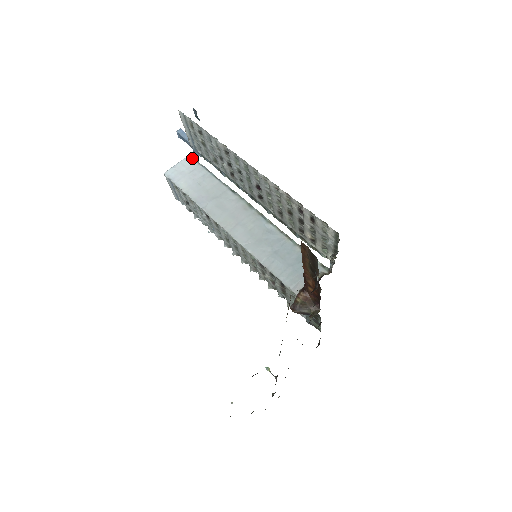
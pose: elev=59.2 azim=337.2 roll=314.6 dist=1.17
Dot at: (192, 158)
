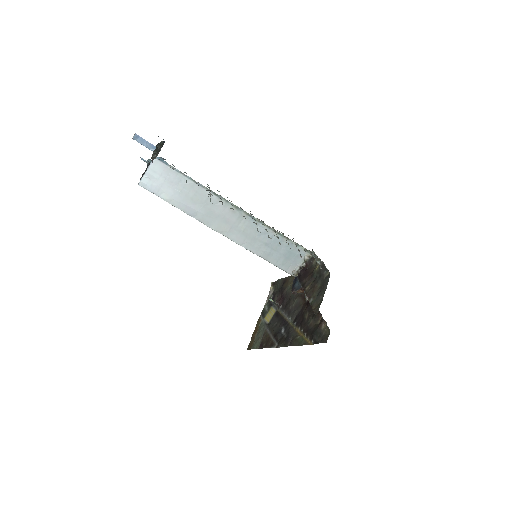
Dot at: (160, 161)
